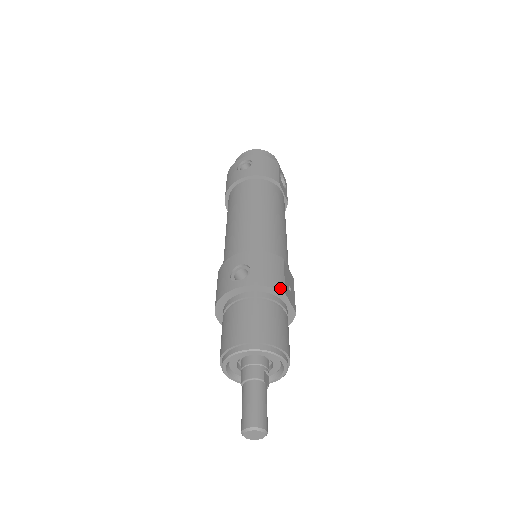
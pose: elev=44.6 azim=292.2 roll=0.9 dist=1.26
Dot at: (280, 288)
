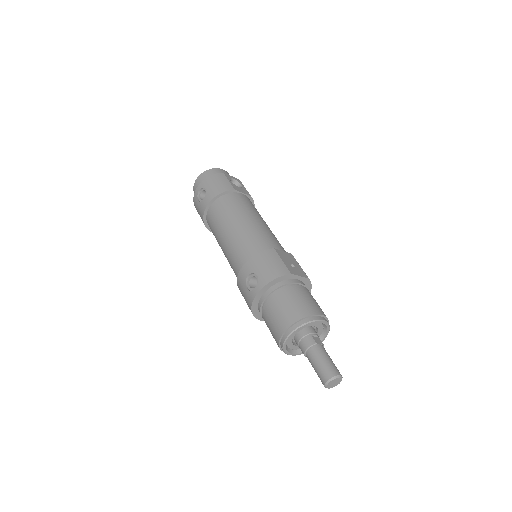
Dot at: (285, 273)
